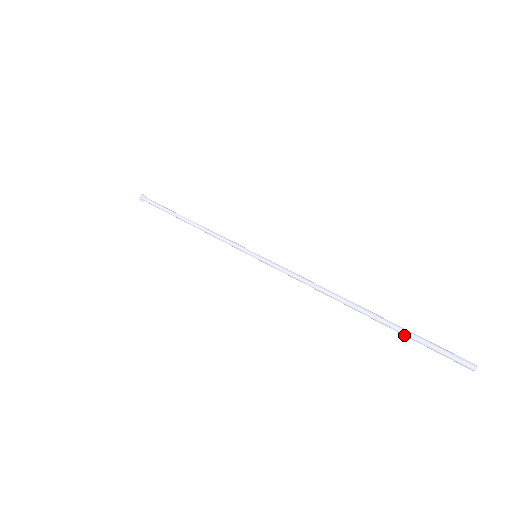
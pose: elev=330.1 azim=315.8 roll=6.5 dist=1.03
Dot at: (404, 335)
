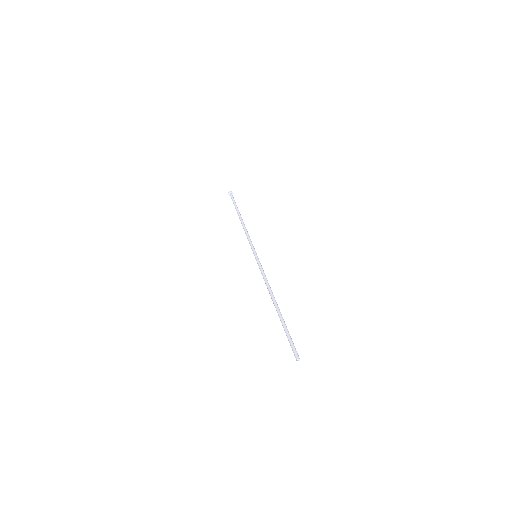
Dot at: (285, 330)
